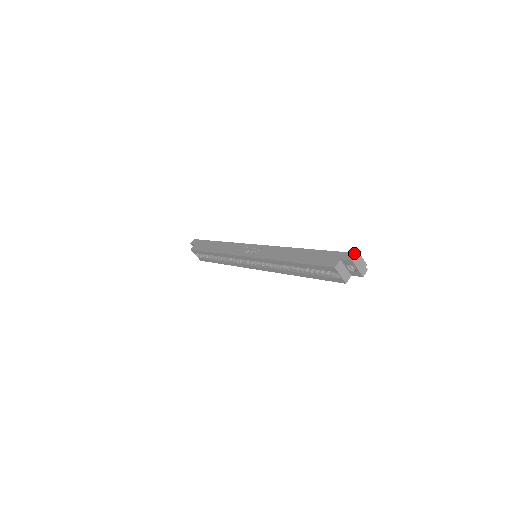
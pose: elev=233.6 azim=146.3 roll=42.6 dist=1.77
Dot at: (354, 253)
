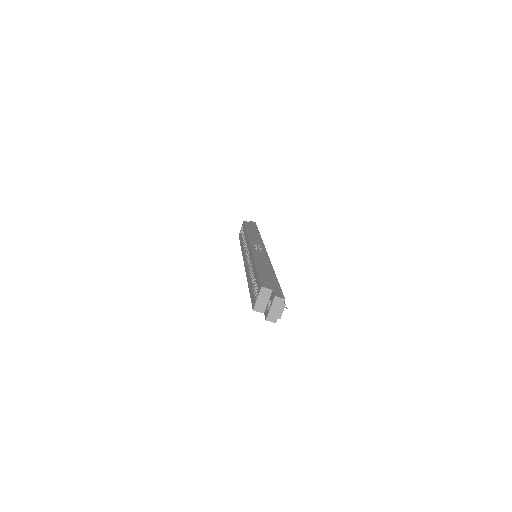
Dot at: (284, 297)
